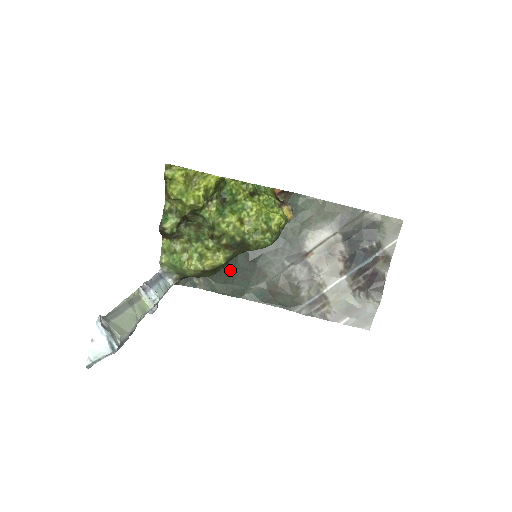
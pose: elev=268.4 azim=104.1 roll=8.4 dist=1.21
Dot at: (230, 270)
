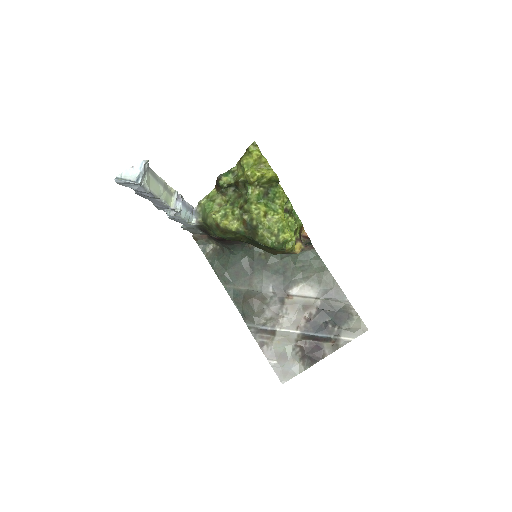
Dot at: (233, 260)
